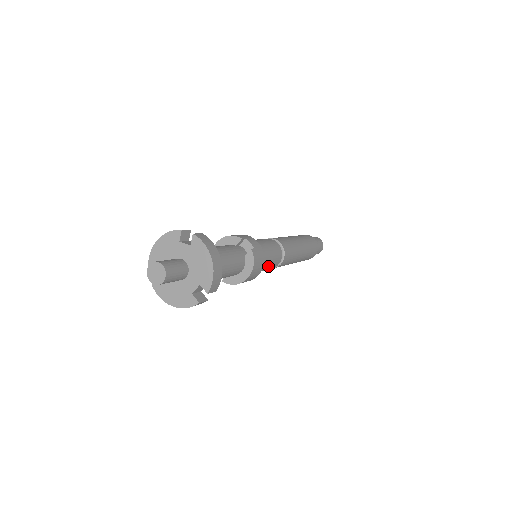
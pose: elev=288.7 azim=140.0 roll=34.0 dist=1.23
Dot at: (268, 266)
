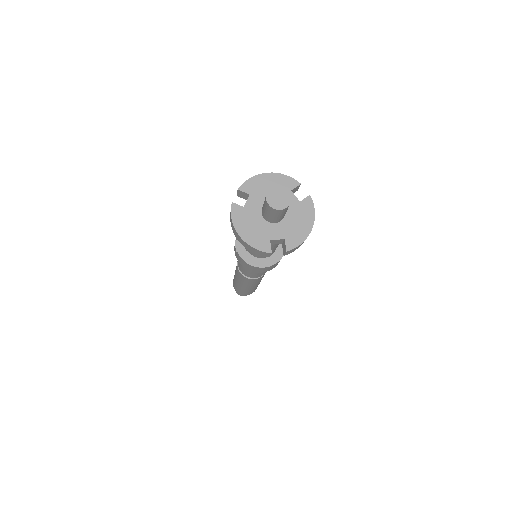
Dot at: occluded
